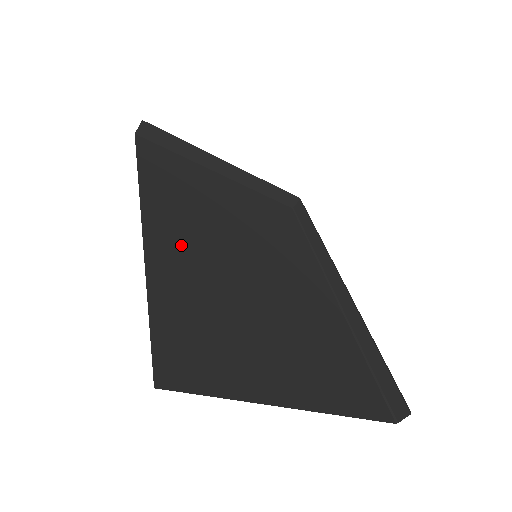
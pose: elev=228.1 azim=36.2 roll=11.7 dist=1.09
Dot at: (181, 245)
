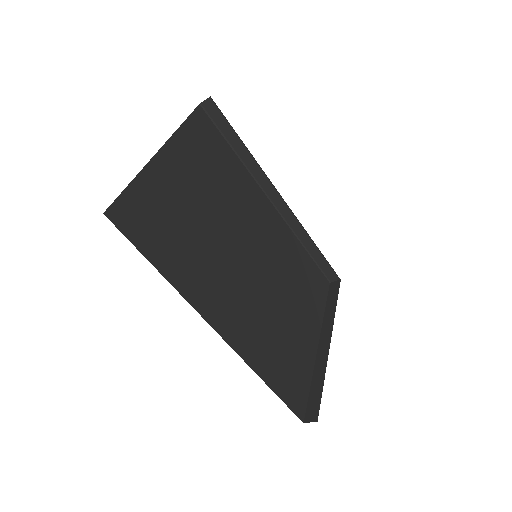
Dot at: (236, 315)
